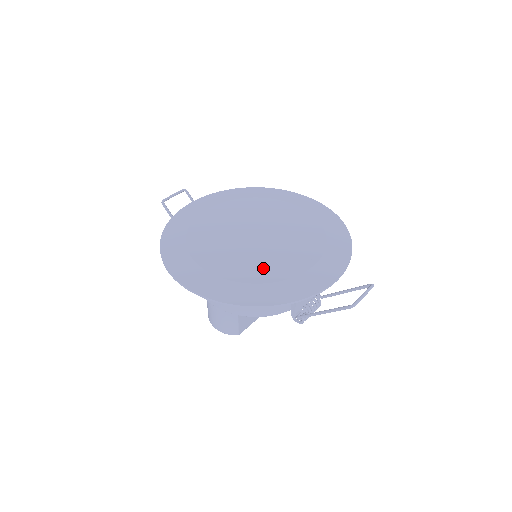
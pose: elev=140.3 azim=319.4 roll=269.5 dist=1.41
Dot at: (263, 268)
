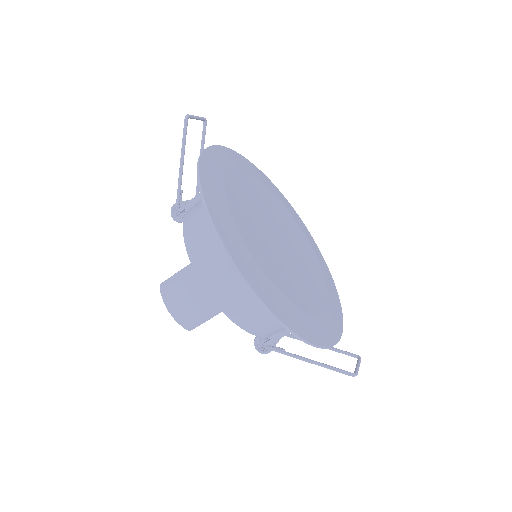
Dot at: (296, 288)
